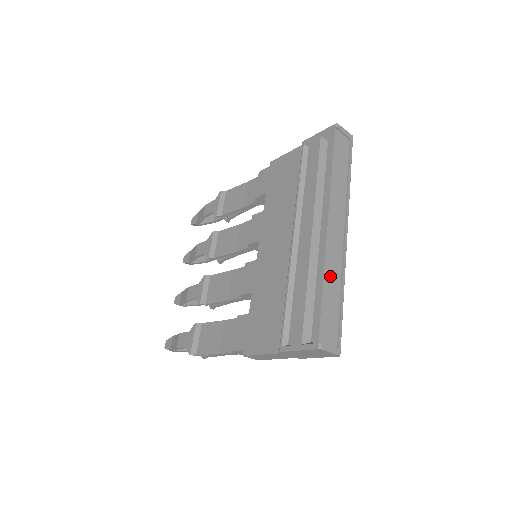
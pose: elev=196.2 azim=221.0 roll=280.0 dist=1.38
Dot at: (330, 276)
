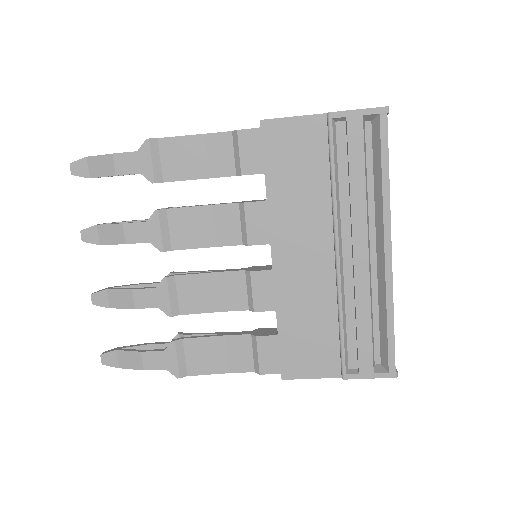
Dot at: occluded
